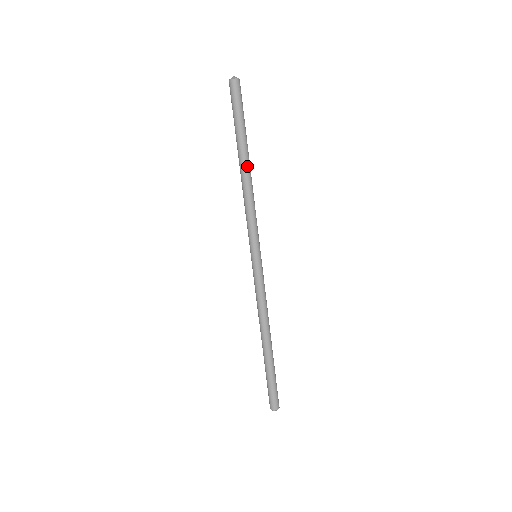
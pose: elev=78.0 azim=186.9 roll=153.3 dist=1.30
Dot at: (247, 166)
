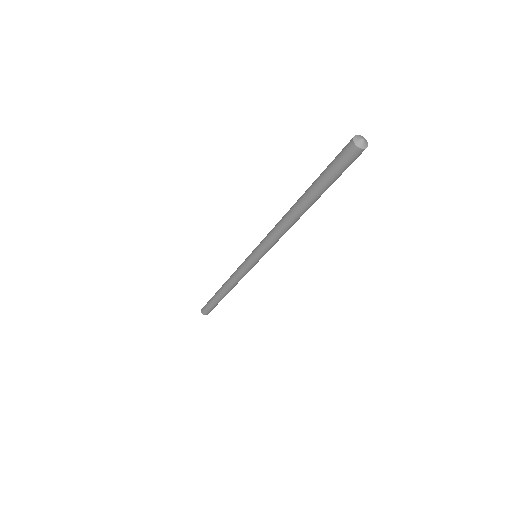
Dot at: (300, 213)
